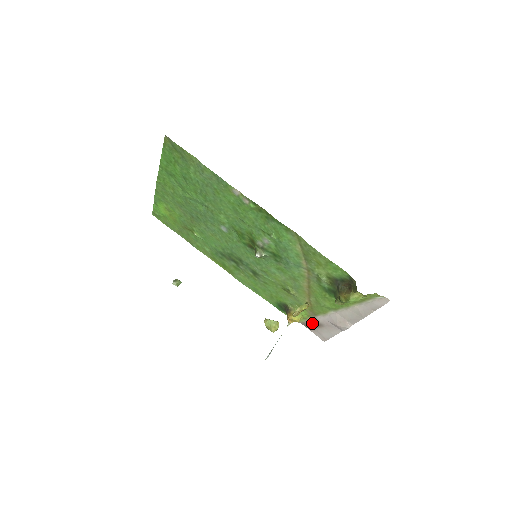
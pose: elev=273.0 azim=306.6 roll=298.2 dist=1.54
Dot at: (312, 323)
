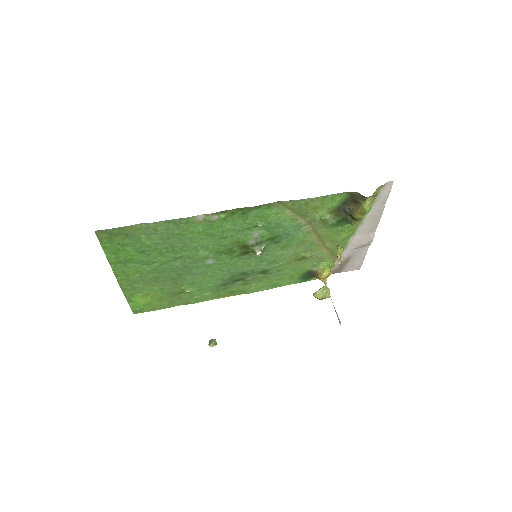
Dot at: (339, 265)
